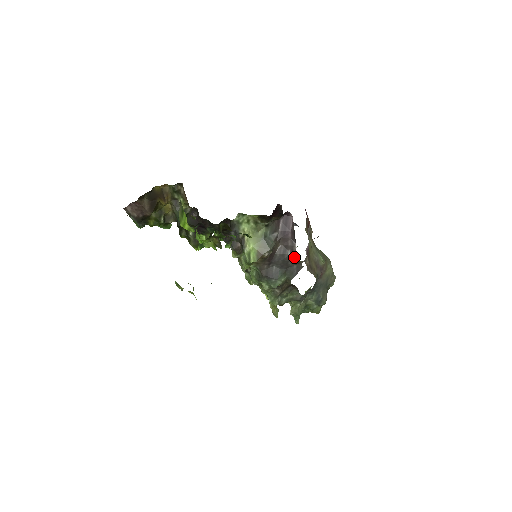
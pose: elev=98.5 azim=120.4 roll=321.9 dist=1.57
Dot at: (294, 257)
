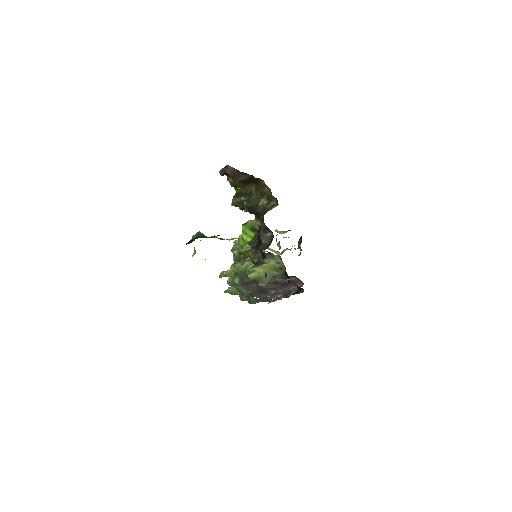
Dot at: (271, 296)
